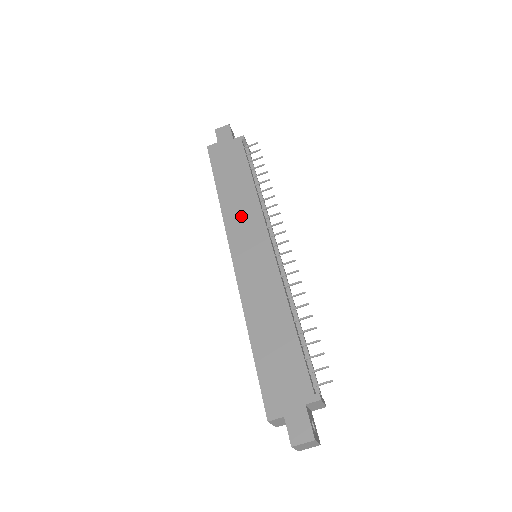
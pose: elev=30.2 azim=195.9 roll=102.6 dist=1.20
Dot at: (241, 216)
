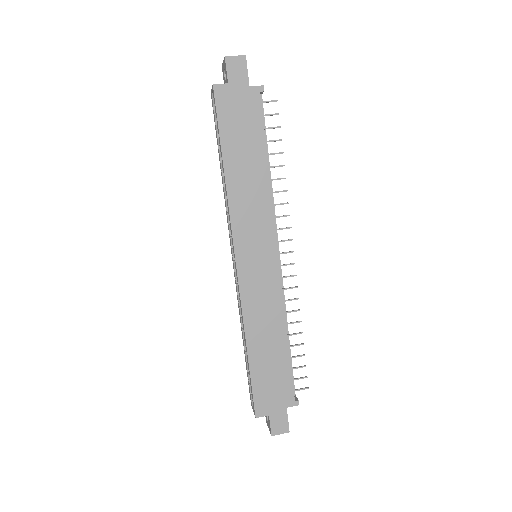
Dot at: (250, 212)
